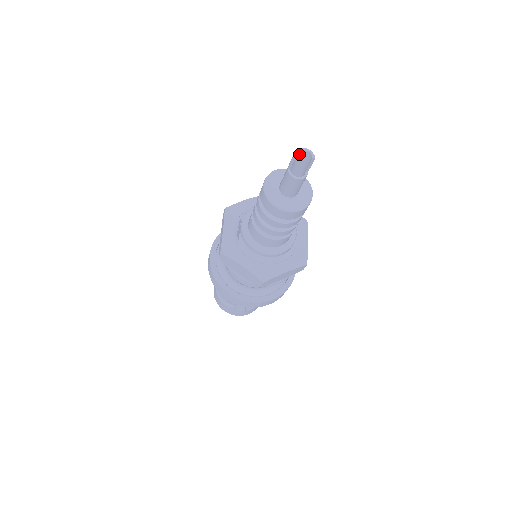
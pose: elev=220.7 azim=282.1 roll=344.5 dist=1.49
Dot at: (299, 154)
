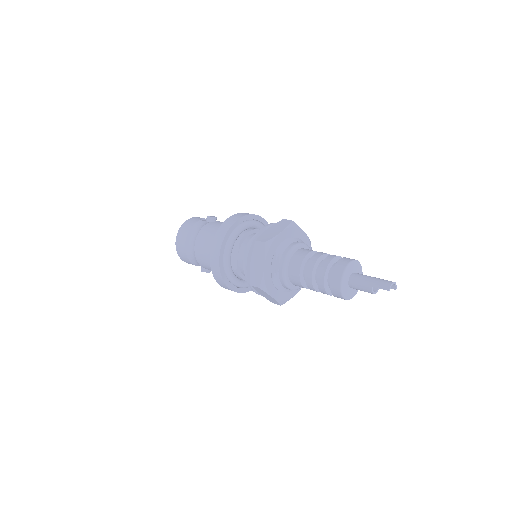
Dot at: (387, 283)
